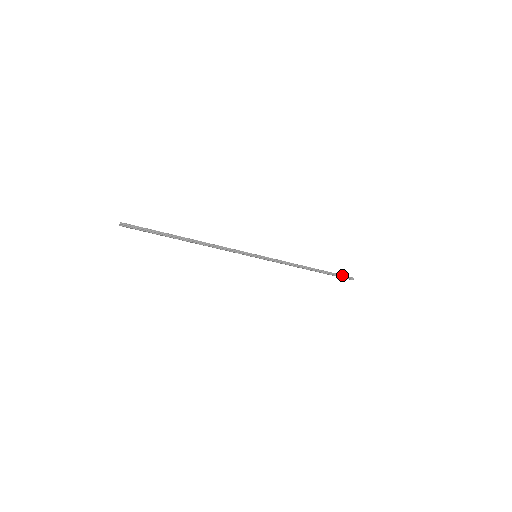
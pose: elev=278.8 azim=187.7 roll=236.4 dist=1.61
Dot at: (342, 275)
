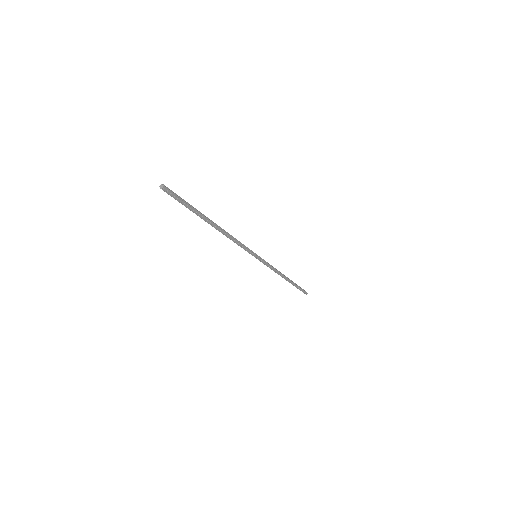
Dot at: (301, 288)
